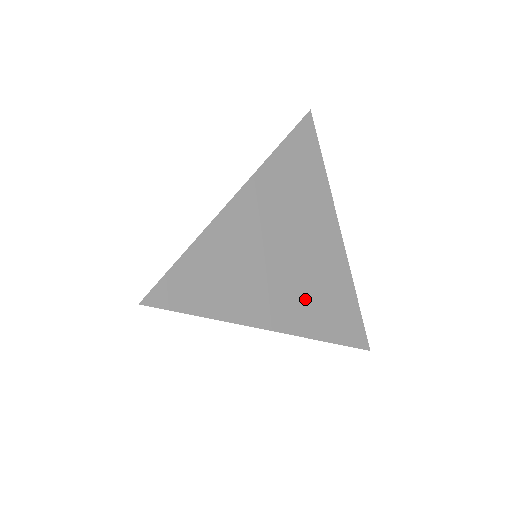
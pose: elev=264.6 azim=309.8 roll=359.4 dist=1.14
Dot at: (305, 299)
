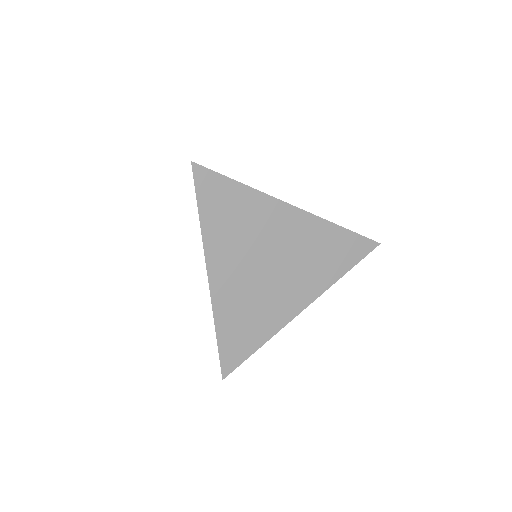
Dot at: (307, 273)
